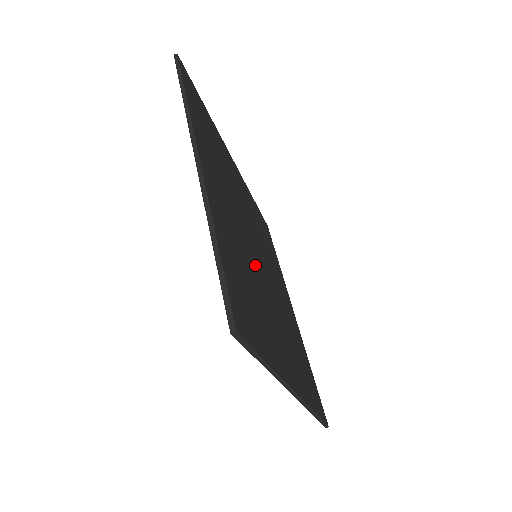
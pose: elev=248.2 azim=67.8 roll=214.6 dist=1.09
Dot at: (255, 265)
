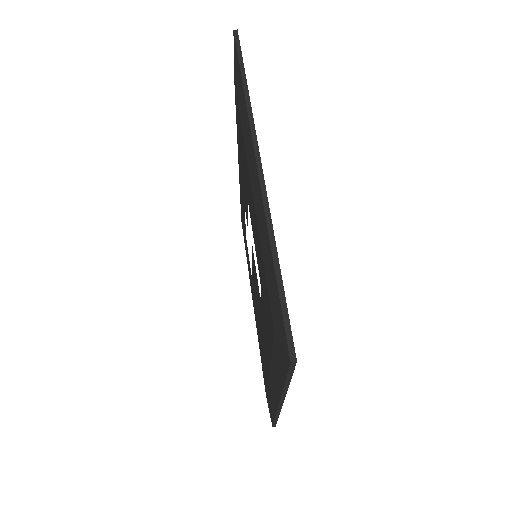
Dot at: occluded
